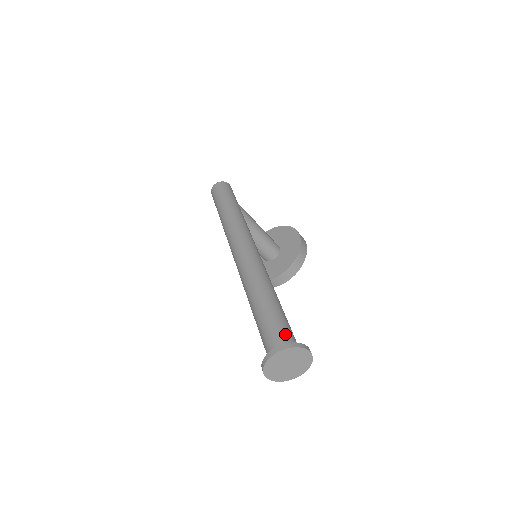
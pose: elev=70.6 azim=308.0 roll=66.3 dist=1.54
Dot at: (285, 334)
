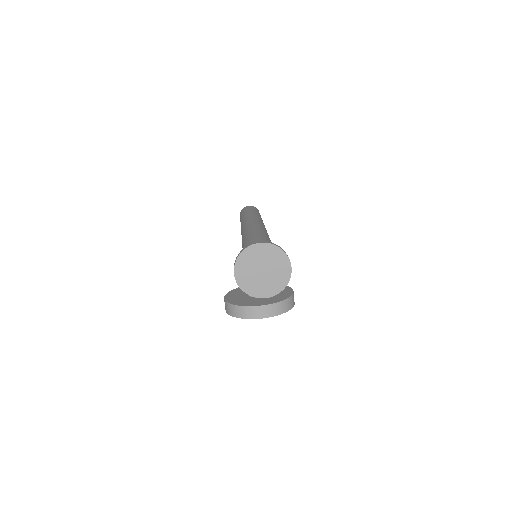
Dot at: occluded
